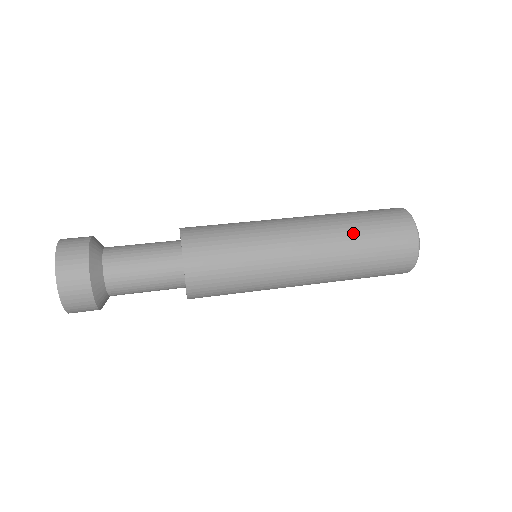
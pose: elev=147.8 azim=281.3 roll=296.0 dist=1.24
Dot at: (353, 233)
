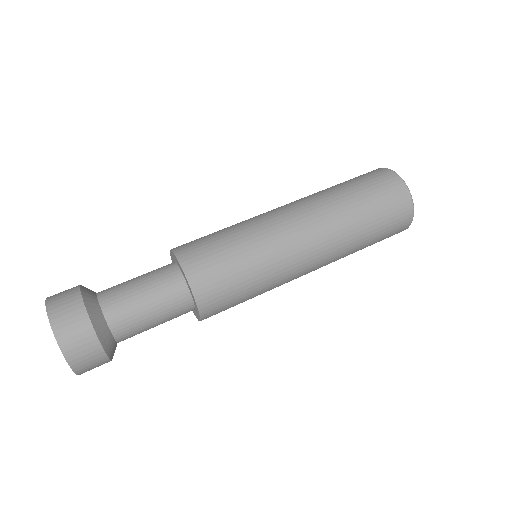
Dot at: (344, 199)
